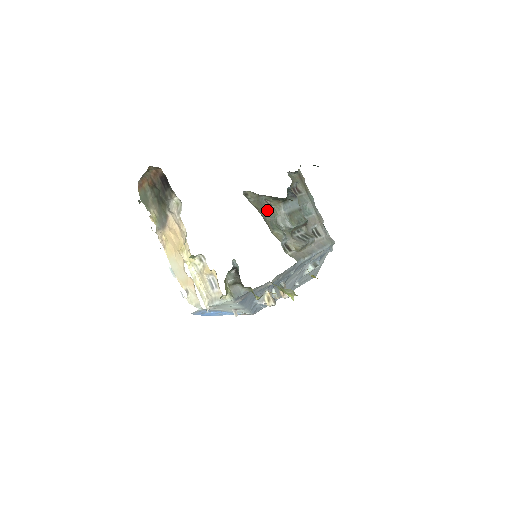
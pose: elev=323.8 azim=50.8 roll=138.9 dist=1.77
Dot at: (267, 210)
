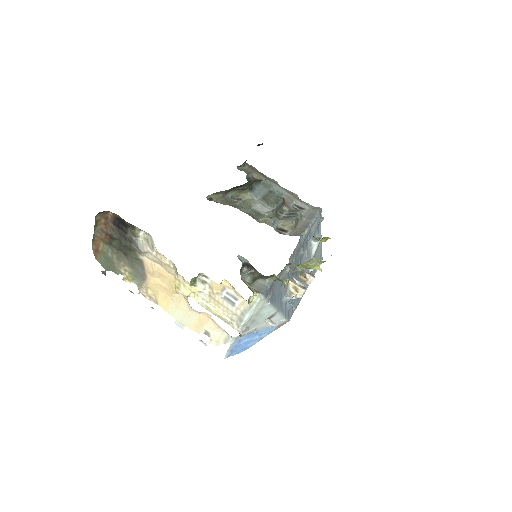
Dot at: (240, 205)
